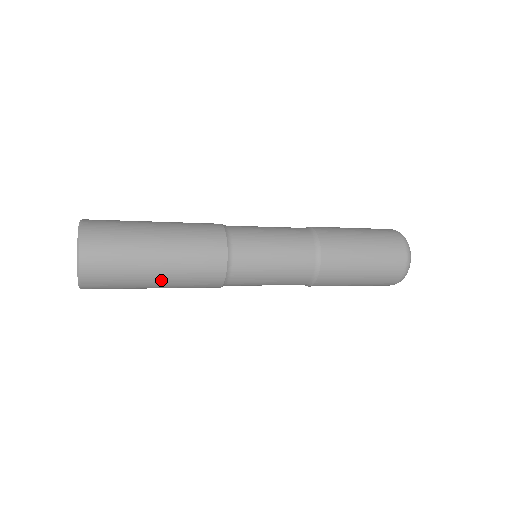
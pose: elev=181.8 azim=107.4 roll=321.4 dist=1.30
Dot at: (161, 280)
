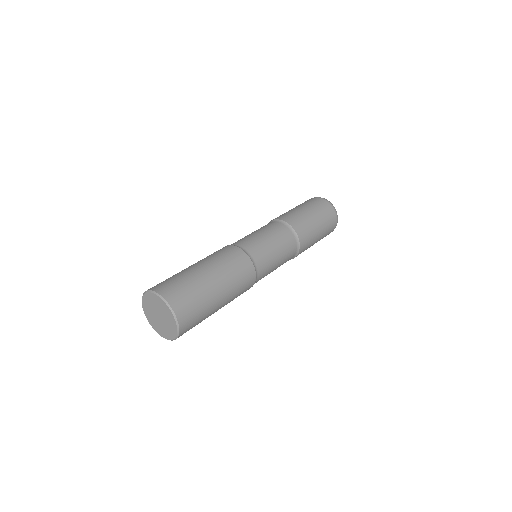
Dot at: occluded
